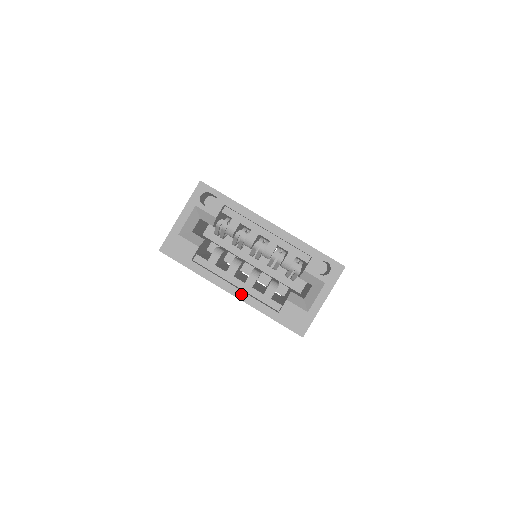
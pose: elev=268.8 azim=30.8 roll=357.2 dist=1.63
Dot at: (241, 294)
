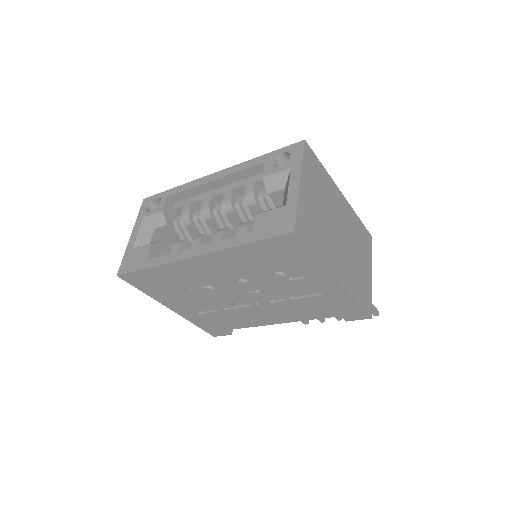
Dot at: (204, 248)
